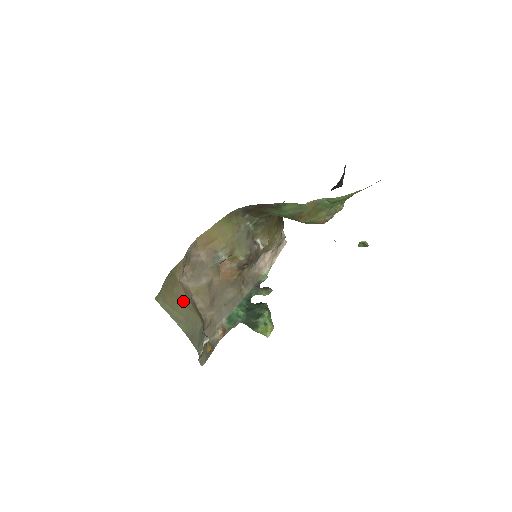
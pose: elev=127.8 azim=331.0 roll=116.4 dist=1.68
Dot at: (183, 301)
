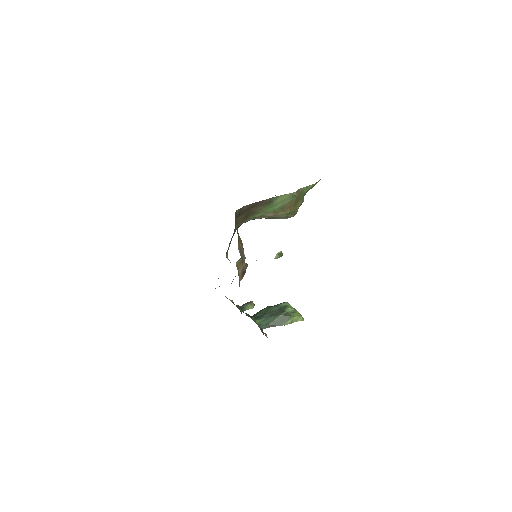
Dot at: occluded
